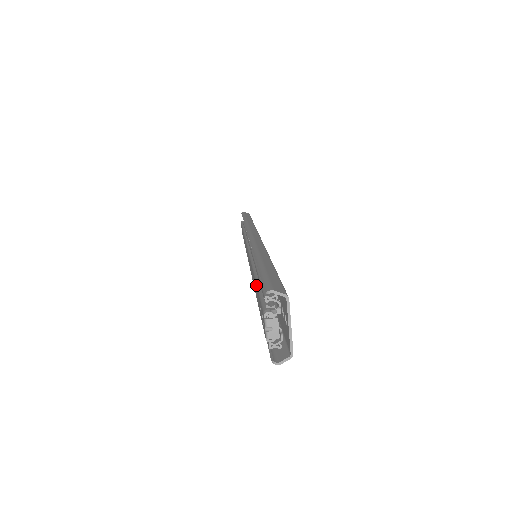
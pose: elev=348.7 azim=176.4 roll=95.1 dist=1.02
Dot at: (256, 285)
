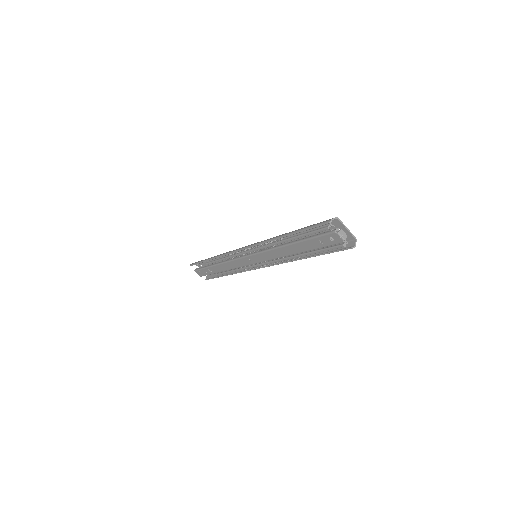
Dot at: (303, 242)
